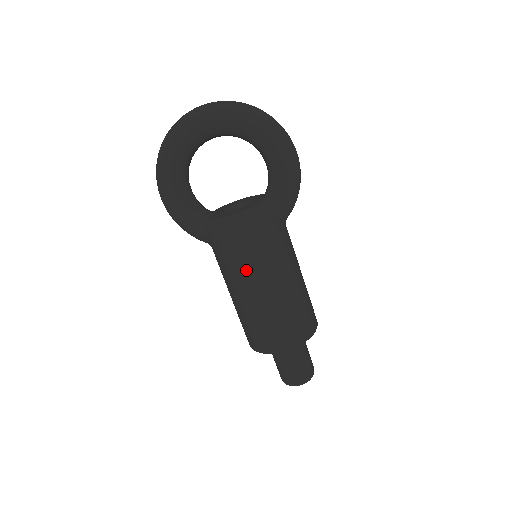
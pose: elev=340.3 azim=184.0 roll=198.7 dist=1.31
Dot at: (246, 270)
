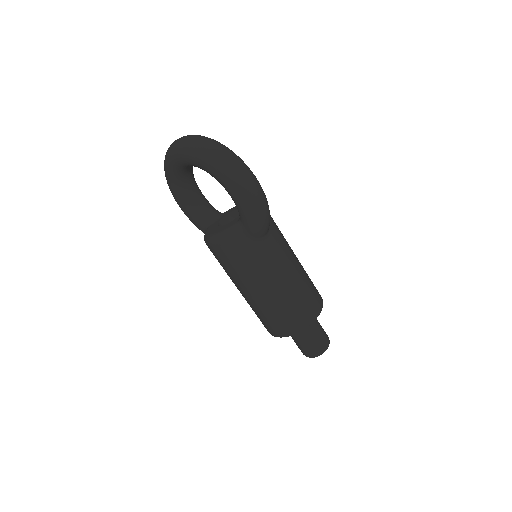
Dot at: (231, 277)
